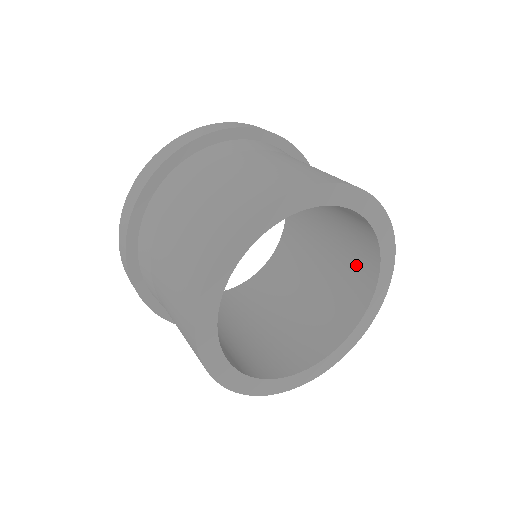
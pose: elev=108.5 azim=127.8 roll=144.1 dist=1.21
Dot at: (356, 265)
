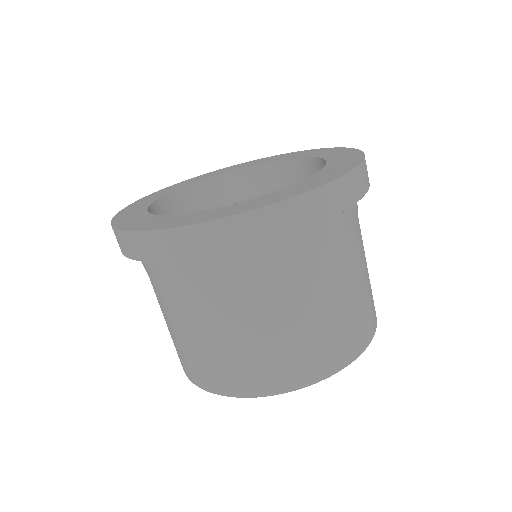
Dot at: occluded
